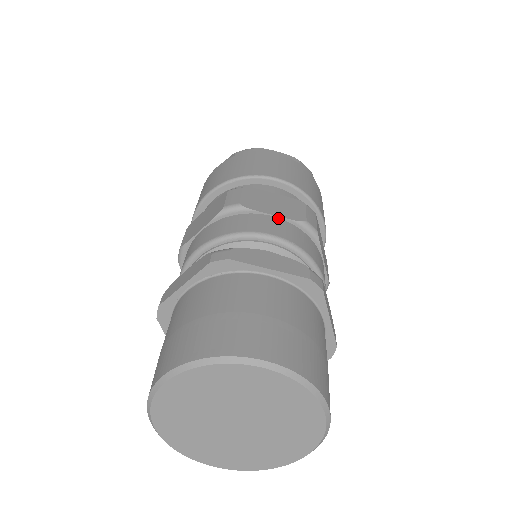
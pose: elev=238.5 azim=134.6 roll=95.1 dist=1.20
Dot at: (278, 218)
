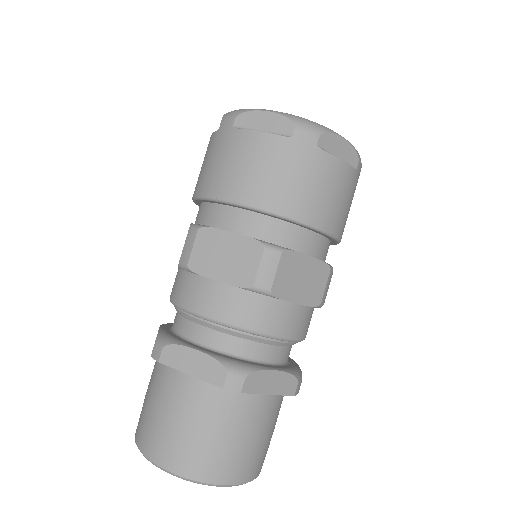
Dot at: (223, 284)
